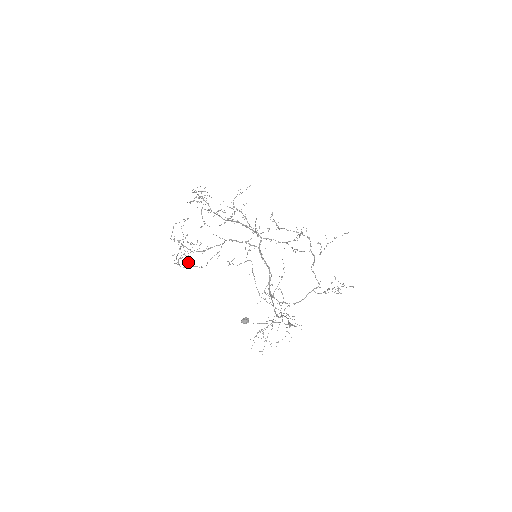
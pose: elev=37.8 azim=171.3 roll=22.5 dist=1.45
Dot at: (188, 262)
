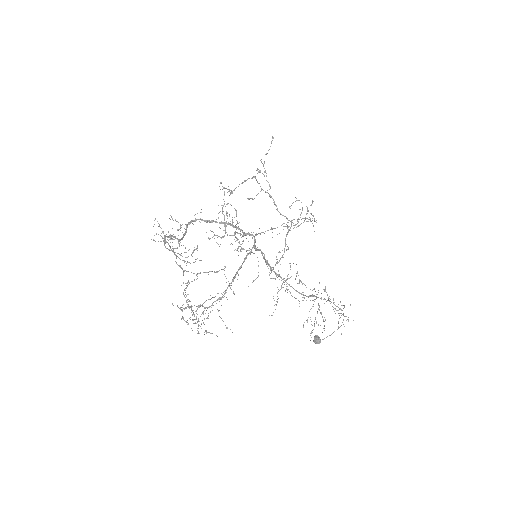
Dot at: occluded
